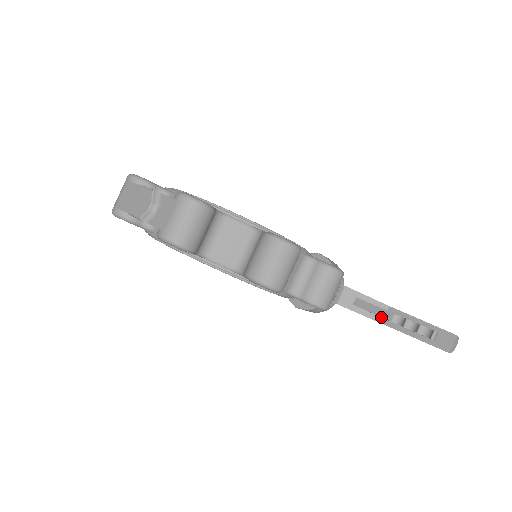
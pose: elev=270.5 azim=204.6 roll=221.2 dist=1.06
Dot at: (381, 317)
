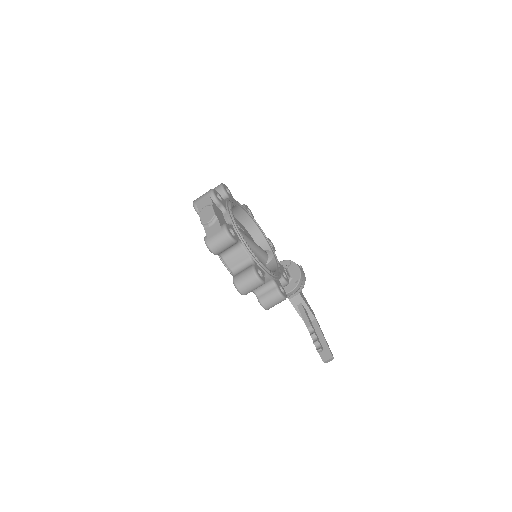
Dot at: occluded
